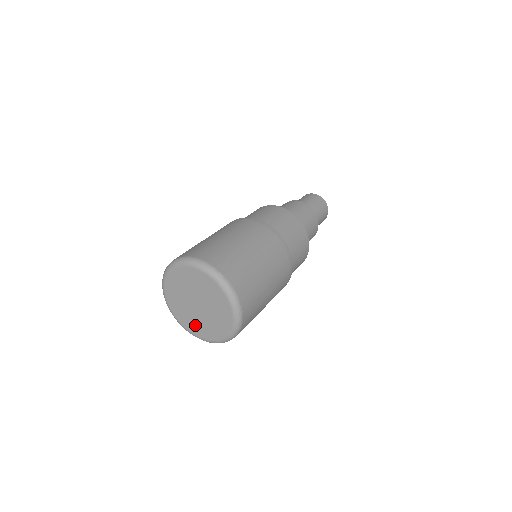
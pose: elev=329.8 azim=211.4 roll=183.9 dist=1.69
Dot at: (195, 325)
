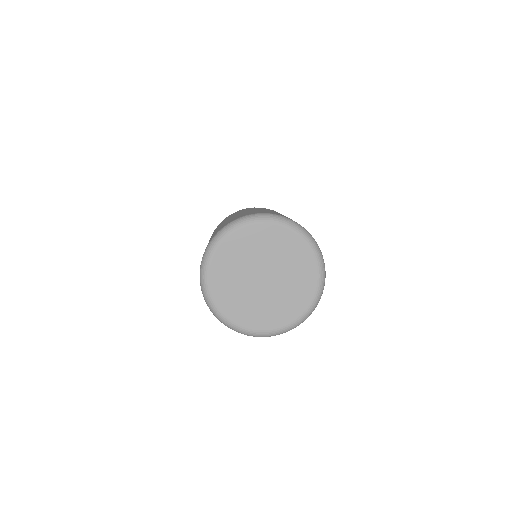
Dot at: (289, 303)
